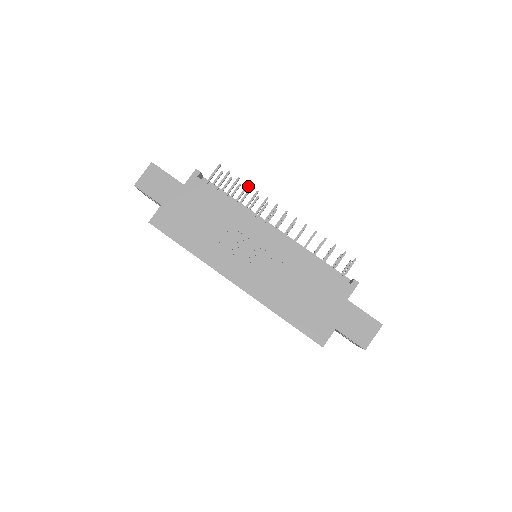
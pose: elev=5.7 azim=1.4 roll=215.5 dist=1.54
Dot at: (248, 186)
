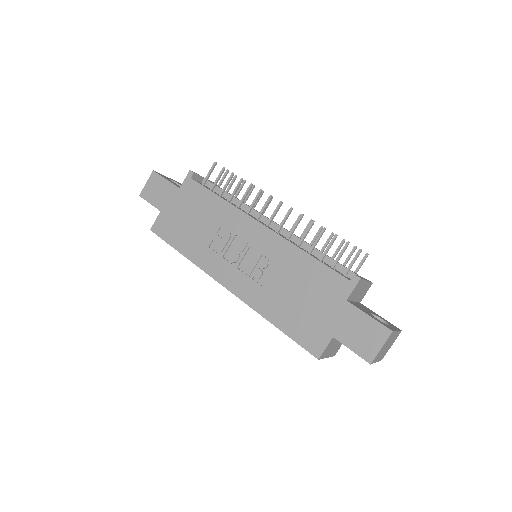
Dot at: (242, 180)
